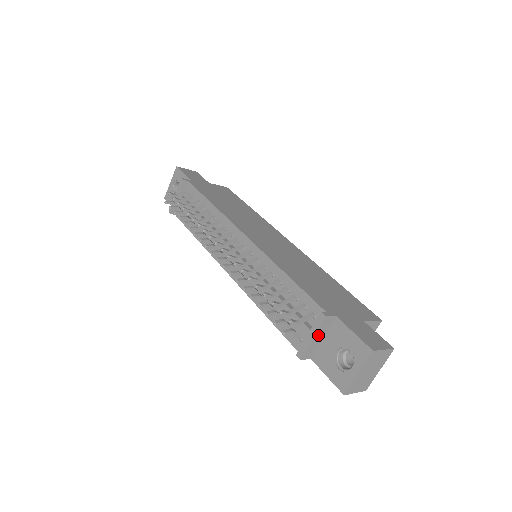
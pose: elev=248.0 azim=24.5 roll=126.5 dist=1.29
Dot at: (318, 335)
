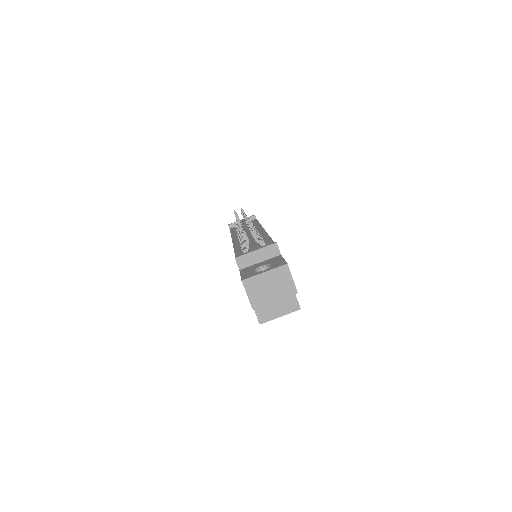
Dot at: (260, 253)
